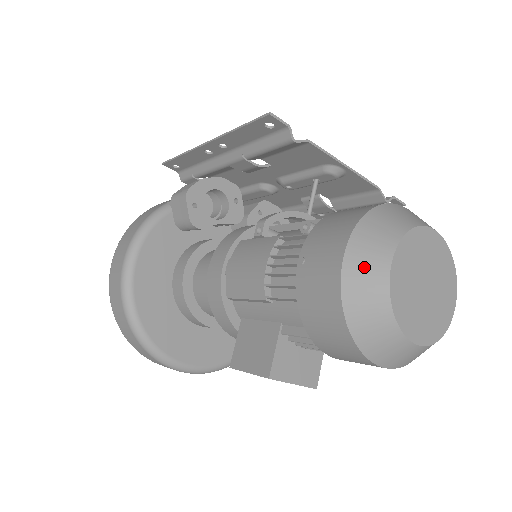
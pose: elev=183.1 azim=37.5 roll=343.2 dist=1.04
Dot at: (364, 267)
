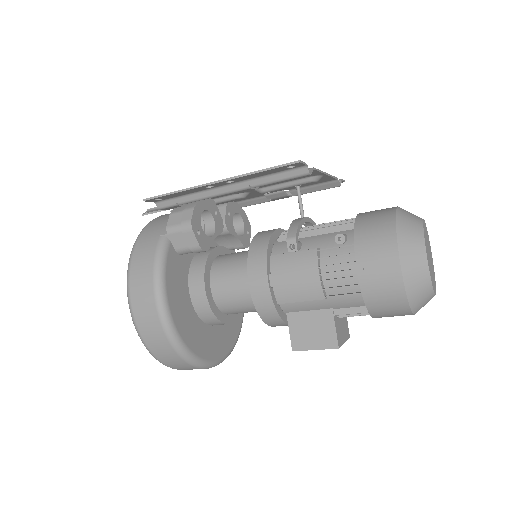
Dot at: (413, 264)
